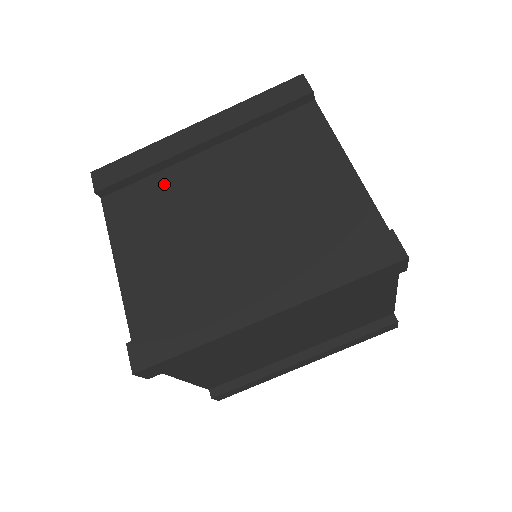
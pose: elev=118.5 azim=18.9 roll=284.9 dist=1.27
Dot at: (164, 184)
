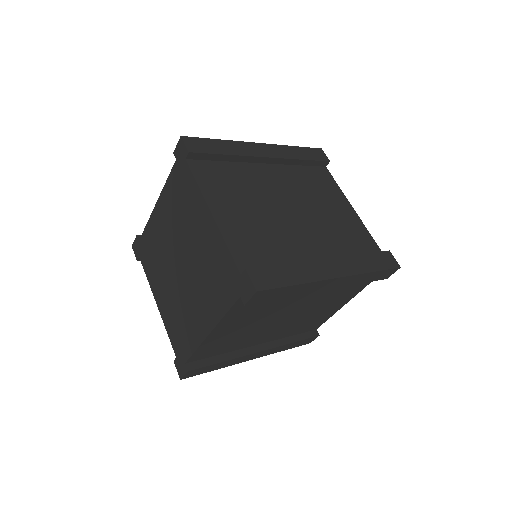
Dot at: (239, 172)
